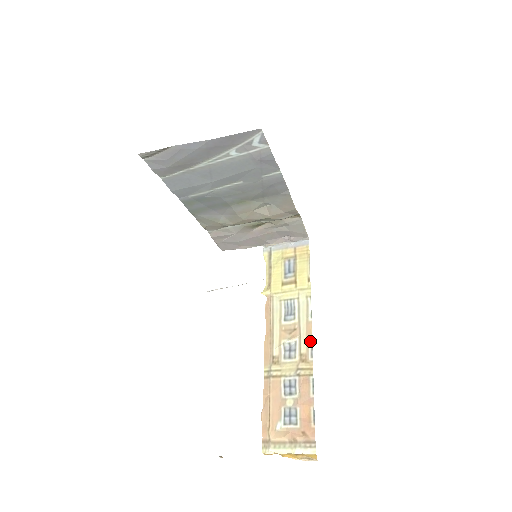
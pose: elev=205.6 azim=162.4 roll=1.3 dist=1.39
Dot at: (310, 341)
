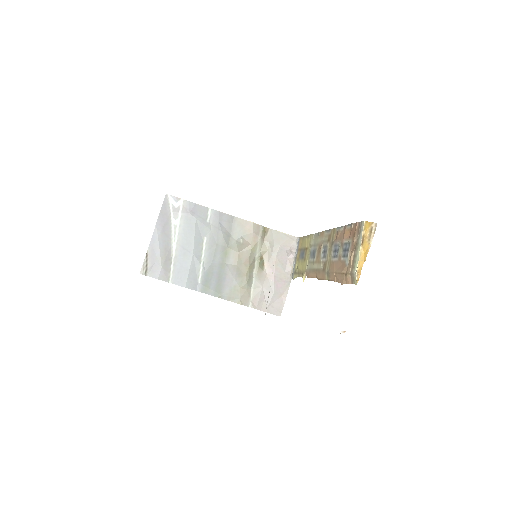
Dot at: (325, 232)
